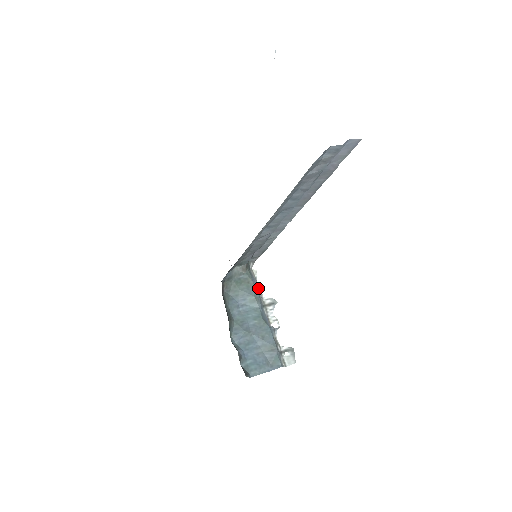
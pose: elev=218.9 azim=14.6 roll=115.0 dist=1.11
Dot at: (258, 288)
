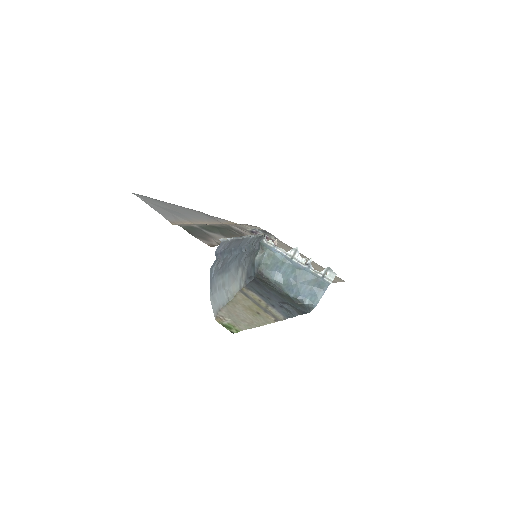
Dot at: (280, 250)
